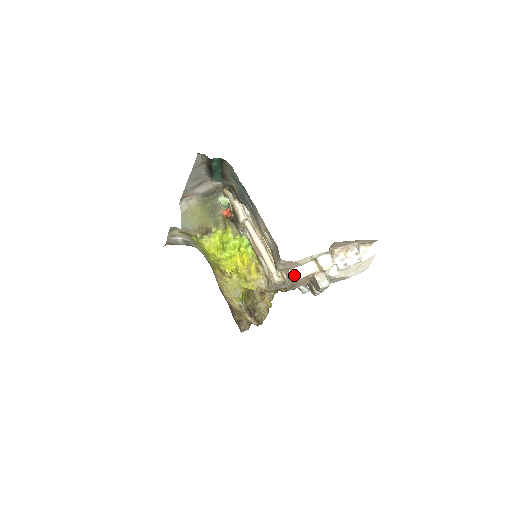
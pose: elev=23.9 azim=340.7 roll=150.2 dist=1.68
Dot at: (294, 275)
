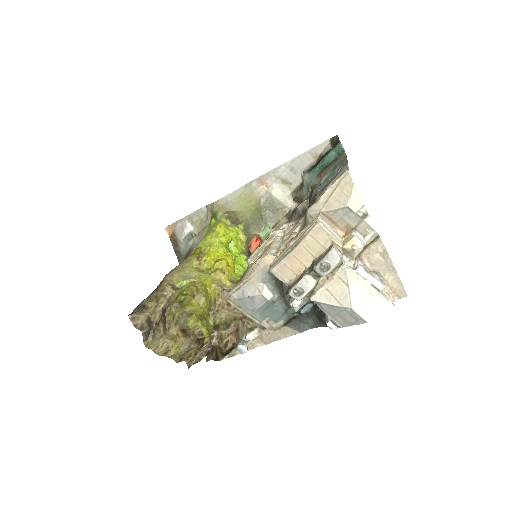
Dot at: (320, 221)
